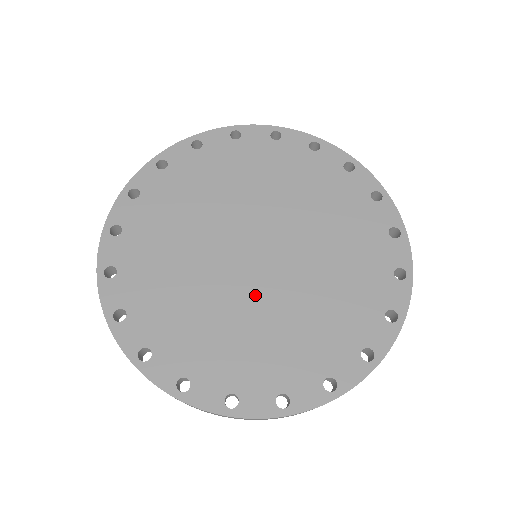
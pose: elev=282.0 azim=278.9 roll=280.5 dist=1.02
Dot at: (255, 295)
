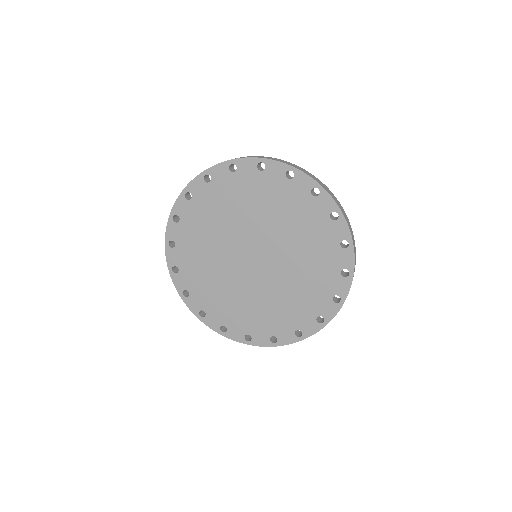
Dot at: (271, 280)
